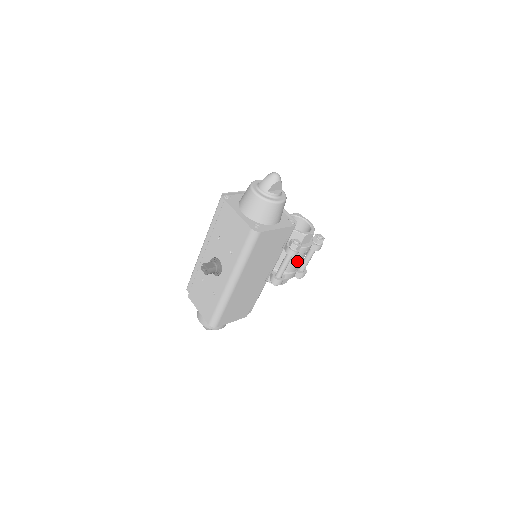
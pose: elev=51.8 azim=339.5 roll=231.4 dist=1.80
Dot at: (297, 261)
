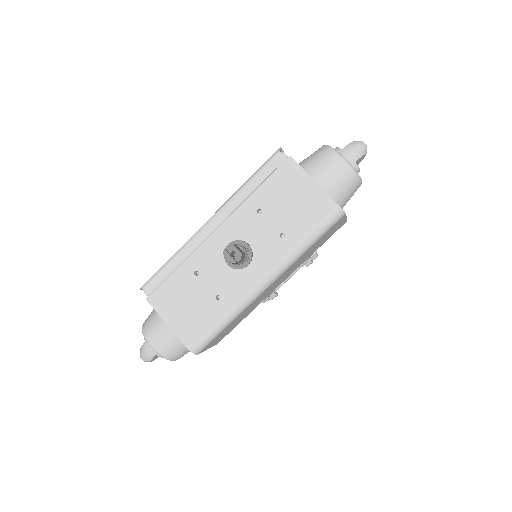
Dot at: occluded
